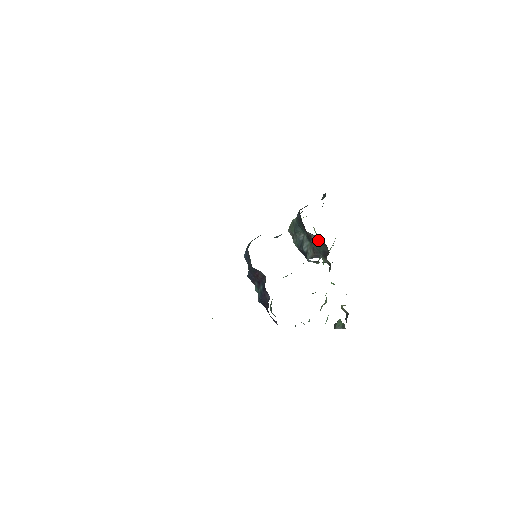
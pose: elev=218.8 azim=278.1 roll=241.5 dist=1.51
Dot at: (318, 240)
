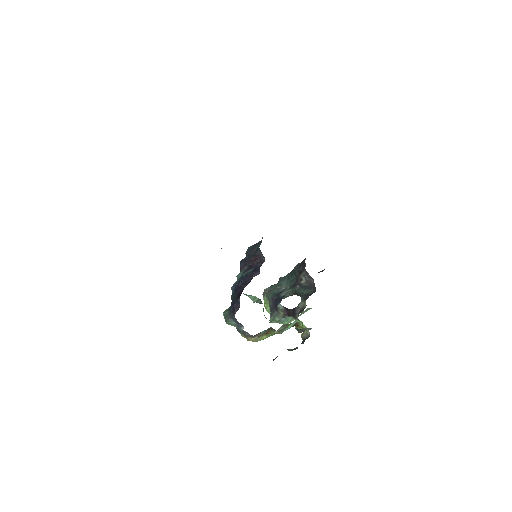
Dot at: (308, 284)
